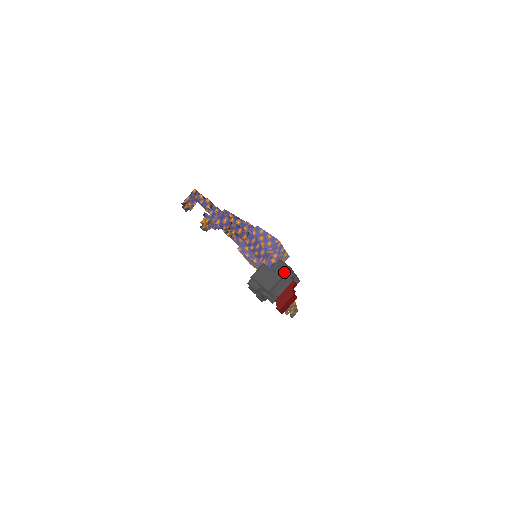
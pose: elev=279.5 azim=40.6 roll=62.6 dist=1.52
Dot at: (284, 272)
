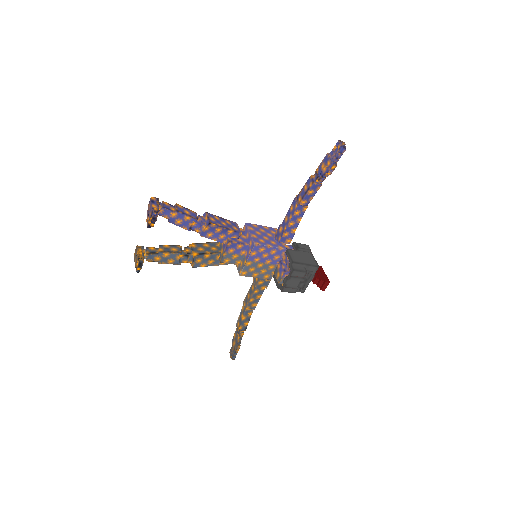
Dot at: occluded
